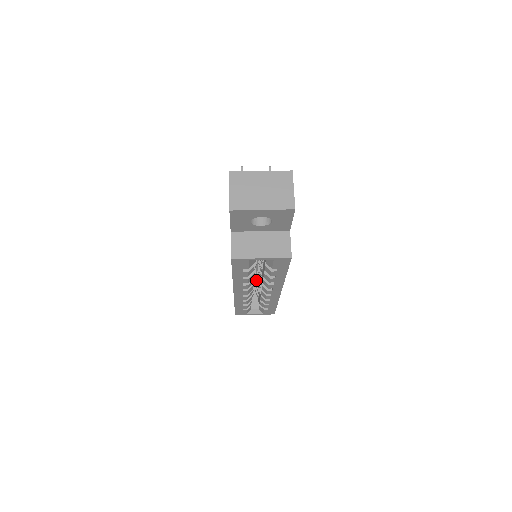
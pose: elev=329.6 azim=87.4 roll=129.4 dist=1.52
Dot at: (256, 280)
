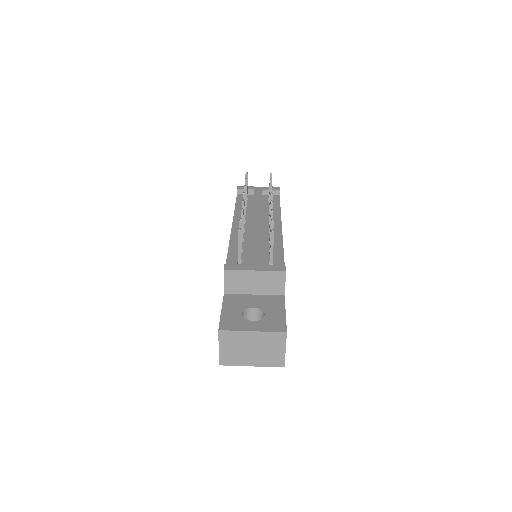
Dot at: occluded
